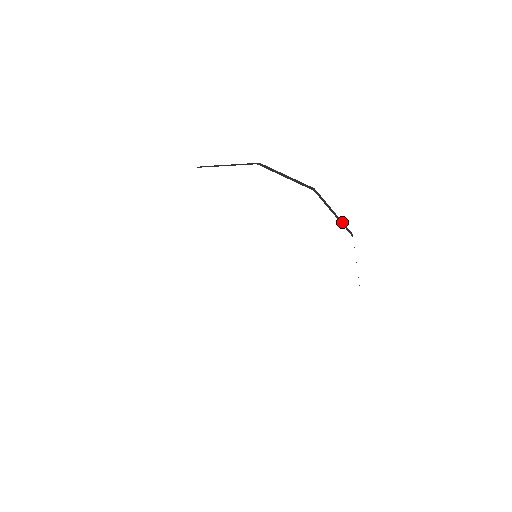
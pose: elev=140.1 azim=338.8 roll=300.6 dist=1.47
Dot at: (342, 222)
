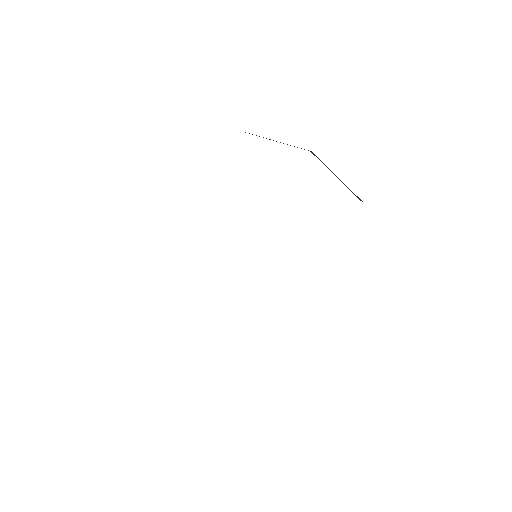
Dot at: (348, 188)
